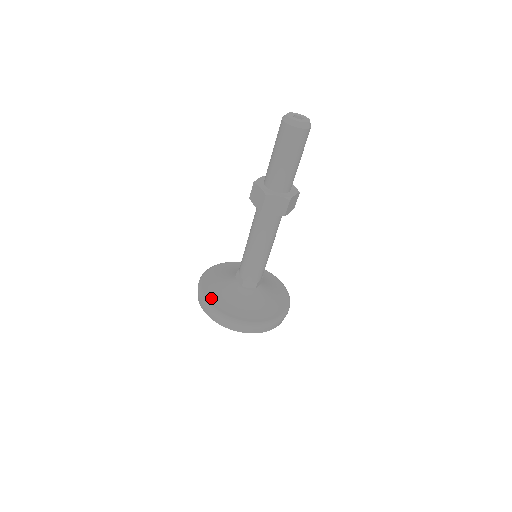
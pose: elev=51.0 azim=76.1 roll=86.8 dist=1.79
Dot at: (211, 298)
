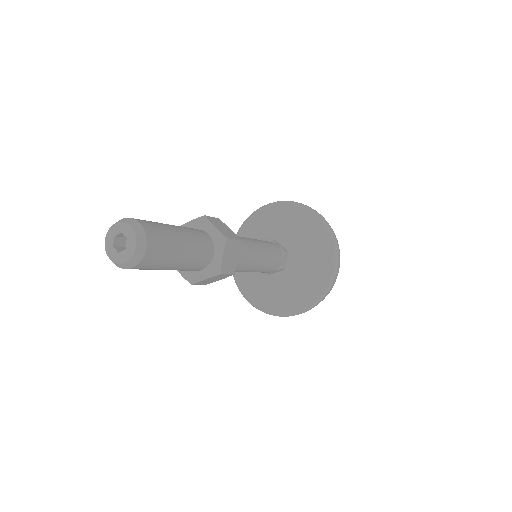
Dot at: (252, 296)
